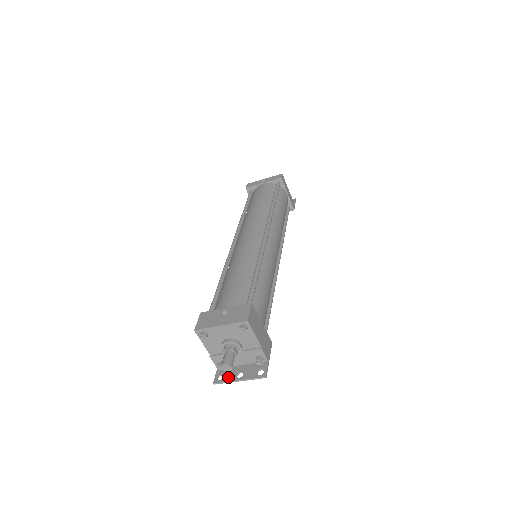
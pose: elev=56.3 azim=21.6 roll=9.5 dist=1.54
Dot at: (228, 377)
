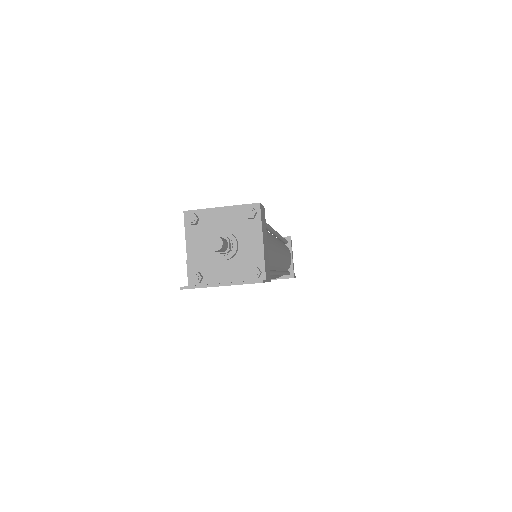
Dot at: occluded
